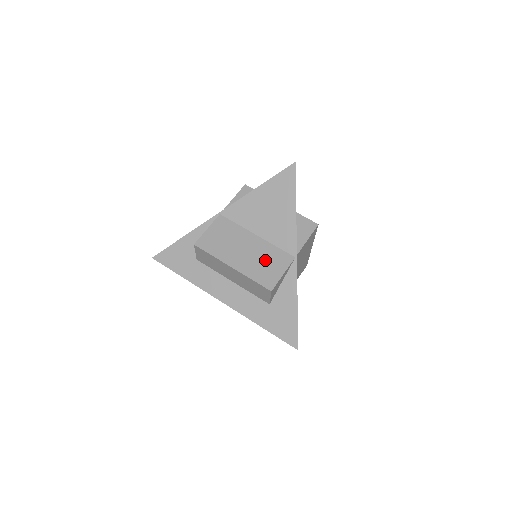
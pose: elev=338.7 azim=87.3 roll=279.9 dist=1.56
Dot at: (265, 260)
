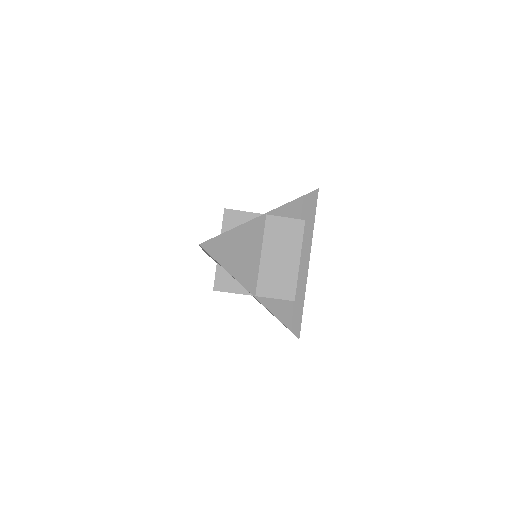
Dot at: occluded
